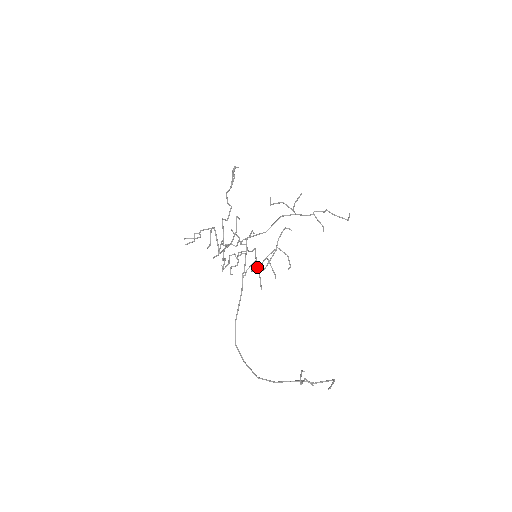
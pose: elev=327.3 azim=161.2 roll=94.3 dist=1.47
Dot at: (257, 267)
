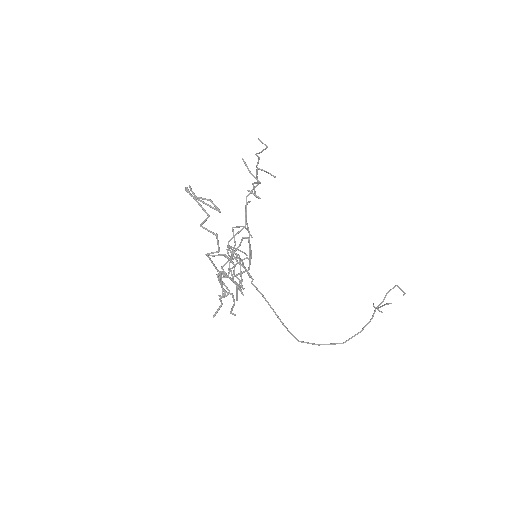
Dot at: (243, 263)
